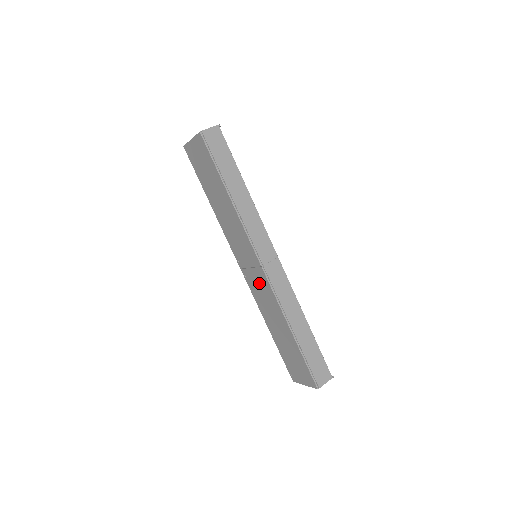
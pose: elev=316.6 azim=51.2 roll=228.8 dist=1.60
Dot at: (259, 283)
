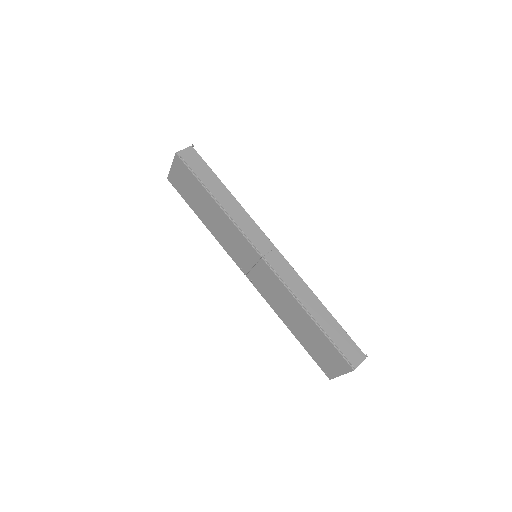
Dot at: (265, 279)
